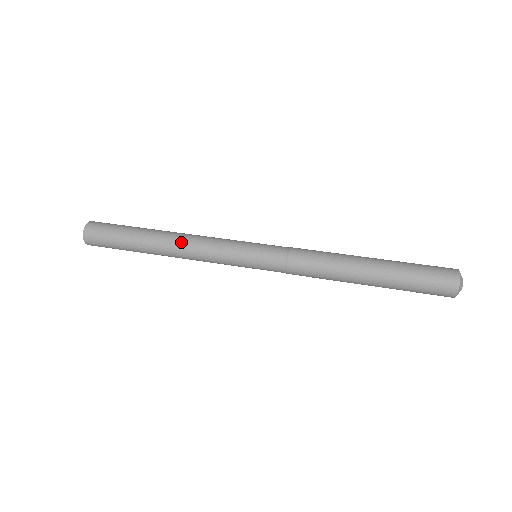
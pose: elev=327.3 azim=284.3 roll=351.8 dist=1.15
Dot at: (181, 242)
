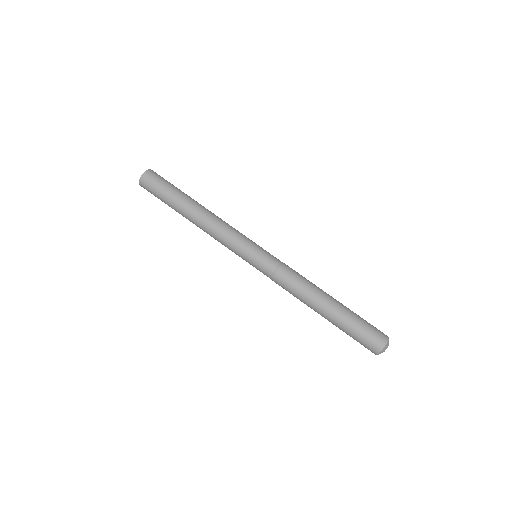
Dot at: (204, 226)
